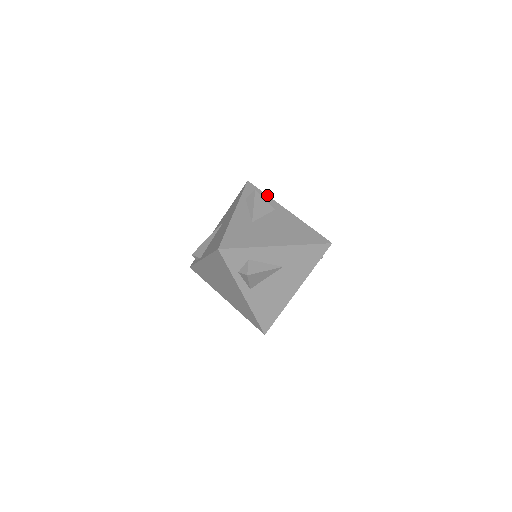
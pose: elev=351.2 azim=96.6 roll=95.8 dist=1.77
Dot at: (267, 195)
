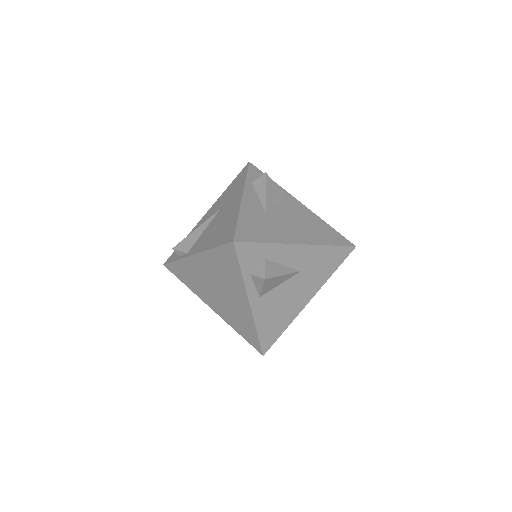
Dot at: occluded
